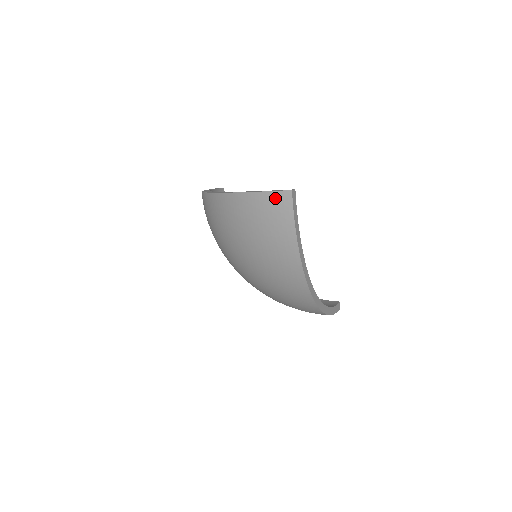
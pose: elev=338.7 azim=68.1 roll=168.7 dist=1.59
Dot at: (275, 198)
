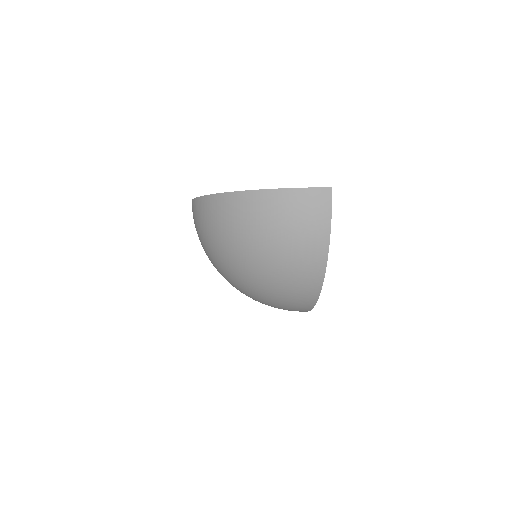
Dot at: (317, 193)
